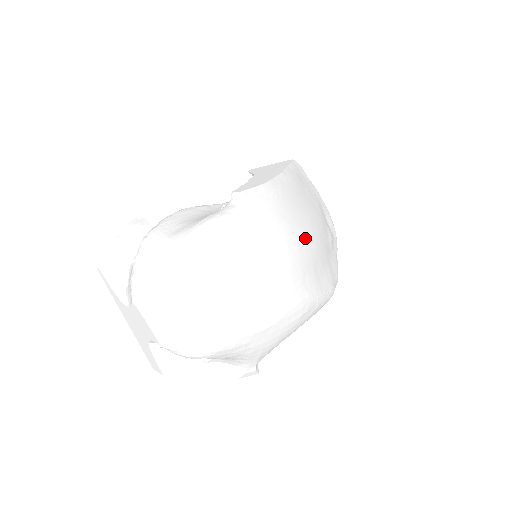
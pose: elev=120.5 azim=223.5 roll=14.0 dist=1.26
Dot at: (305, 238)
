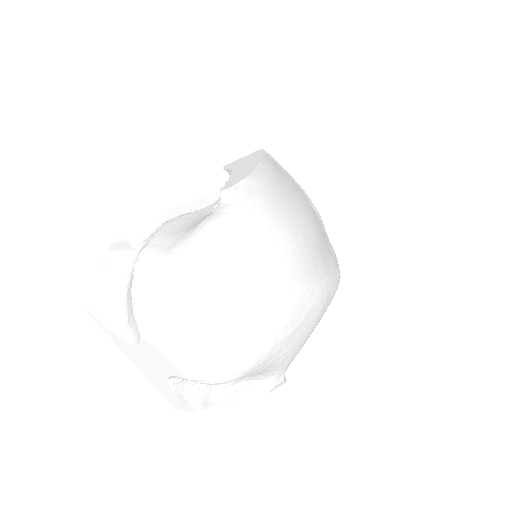
Dot at: (305, 225)
